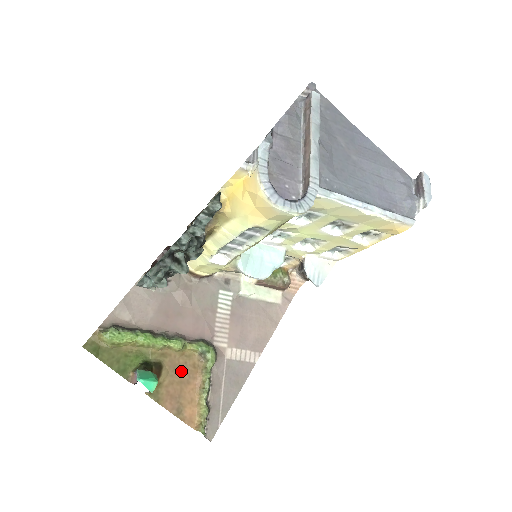
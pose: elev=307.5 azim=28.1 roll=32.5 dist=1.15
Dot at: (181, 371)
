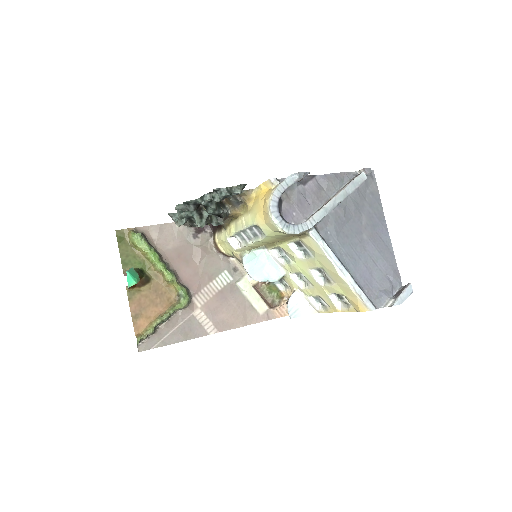
Dot at: (158, 295)
